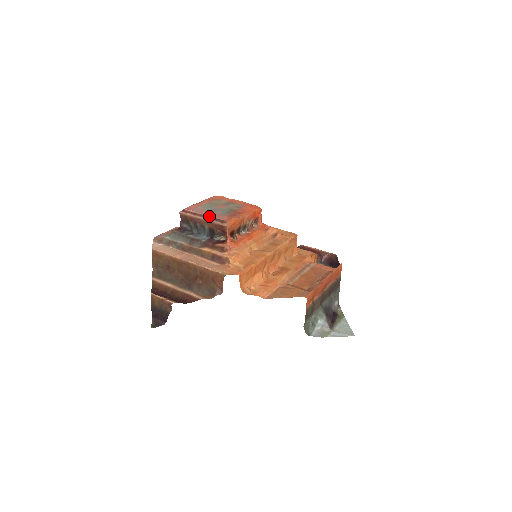
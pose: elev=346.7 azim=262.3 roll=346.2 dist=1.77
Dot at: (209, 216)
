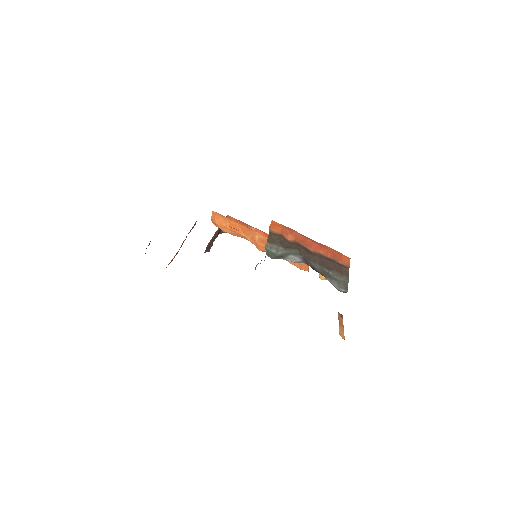
Dot at: occluded
